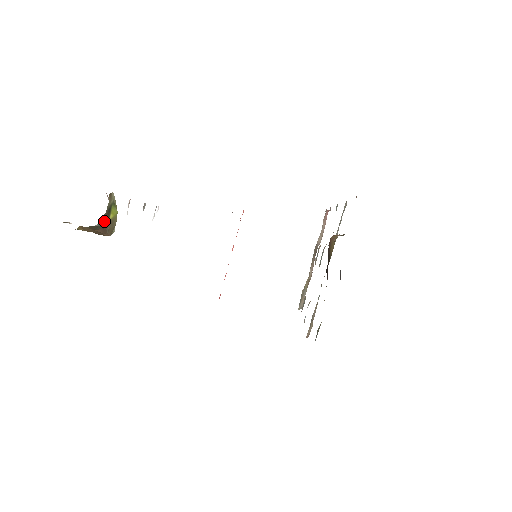
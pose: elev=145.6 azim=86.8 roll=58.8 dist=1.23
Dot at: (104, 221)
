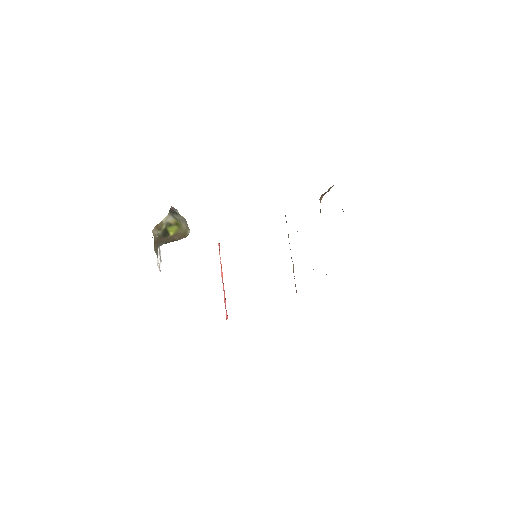
Dot at: (166, 240)
